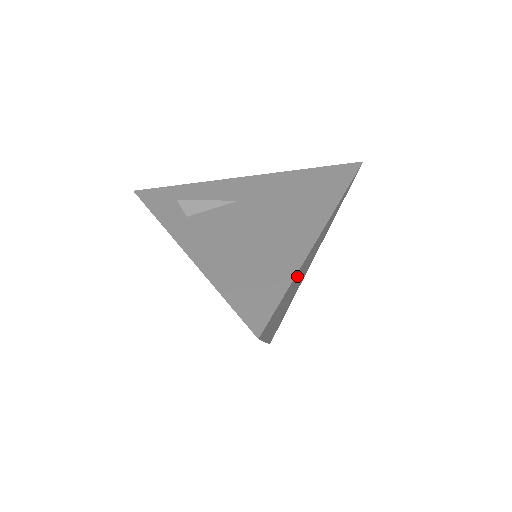
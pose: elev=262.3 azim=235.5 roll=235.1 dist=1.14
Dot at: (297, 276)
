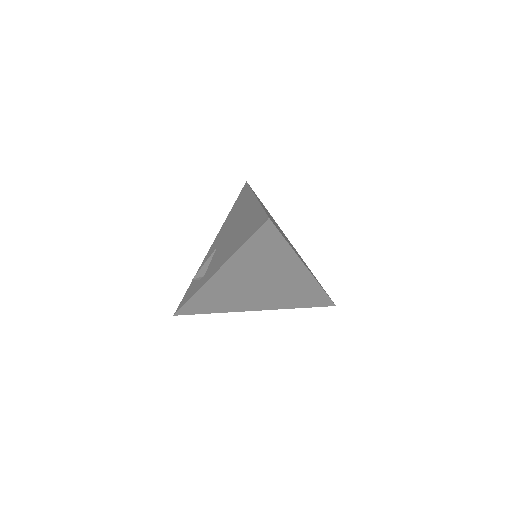
Dot at: (268, 214)
